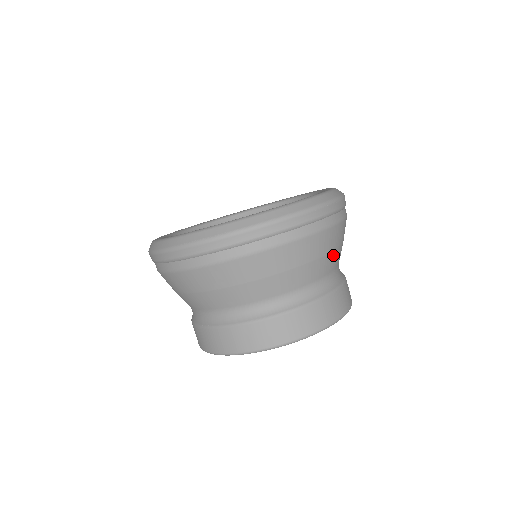
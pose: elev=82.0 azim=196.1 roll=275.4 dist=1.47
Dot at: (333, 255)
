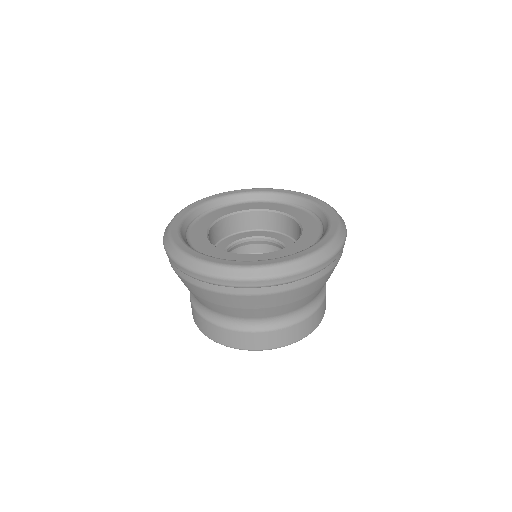
Dot at: (279, 308)
